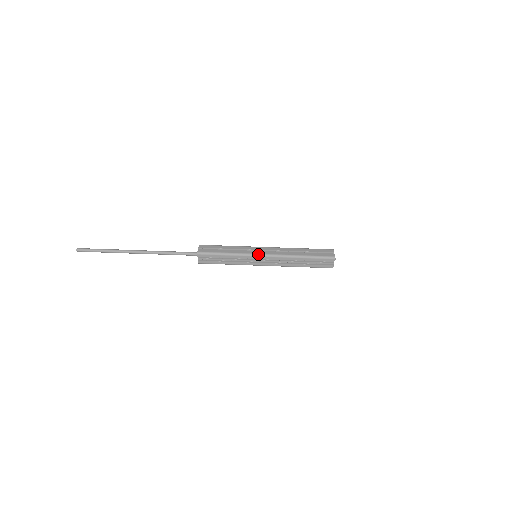
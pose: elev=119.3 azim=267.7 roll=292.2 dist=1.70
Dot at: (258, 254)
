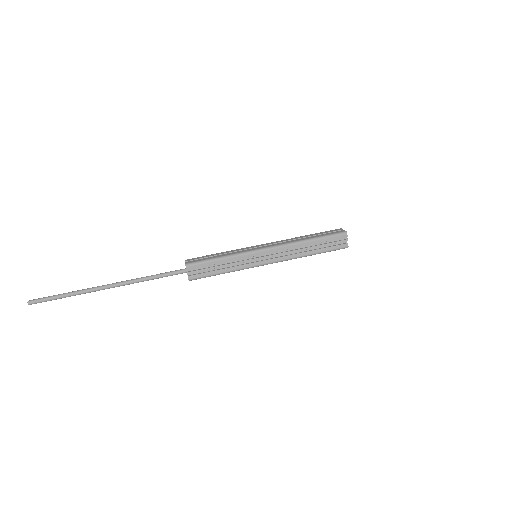
Dot at: (258, 249)
